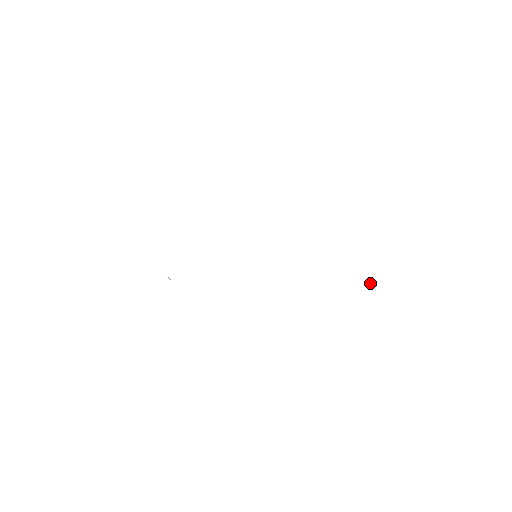
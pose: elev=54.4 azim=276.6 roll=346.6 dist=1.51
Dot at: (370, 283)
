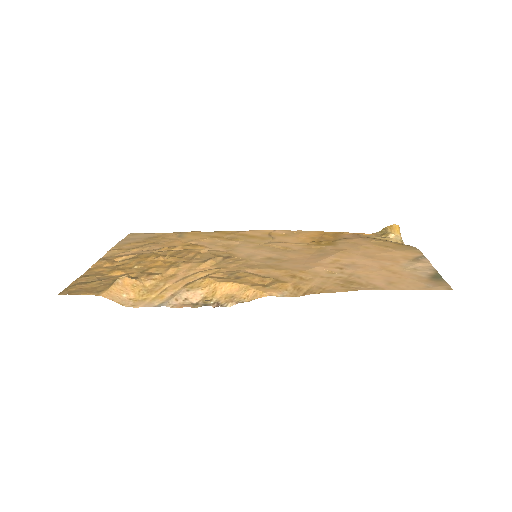
Dot at: (390, 236)
